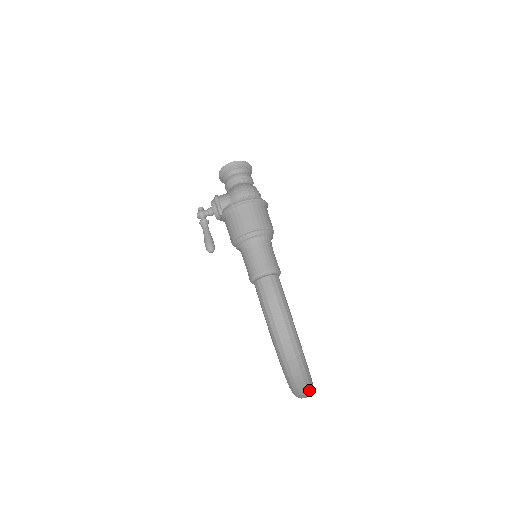
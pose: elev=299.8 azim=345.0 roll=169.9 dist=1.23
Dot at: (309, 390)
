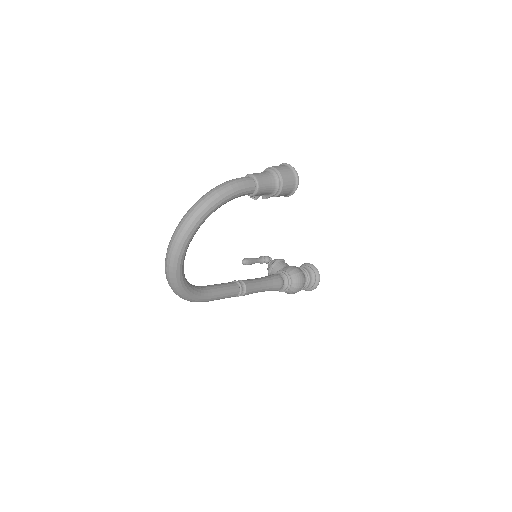
Dot at: (179, 241)
